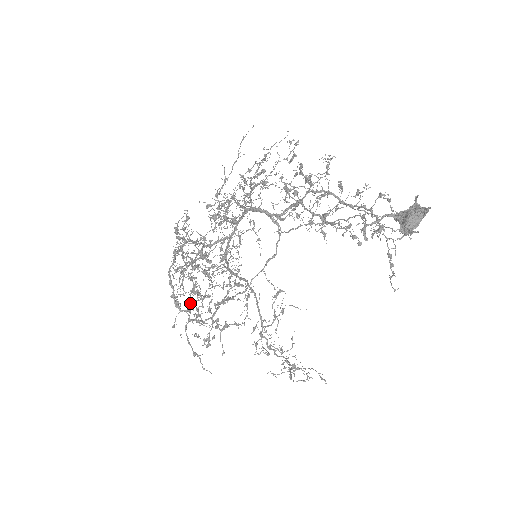
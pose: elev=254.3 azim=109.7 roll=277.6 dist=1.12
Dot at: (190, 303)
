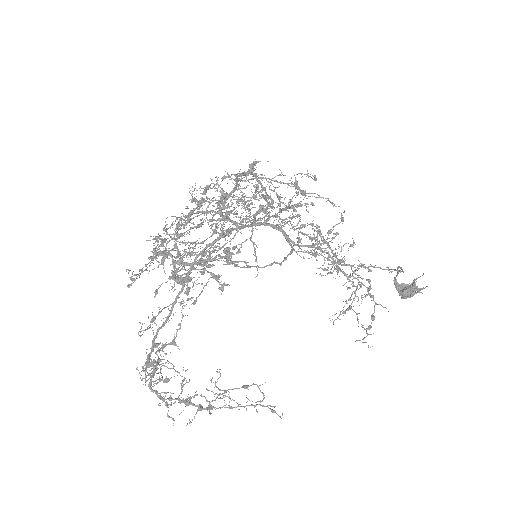
Dot at: (201, 225)
